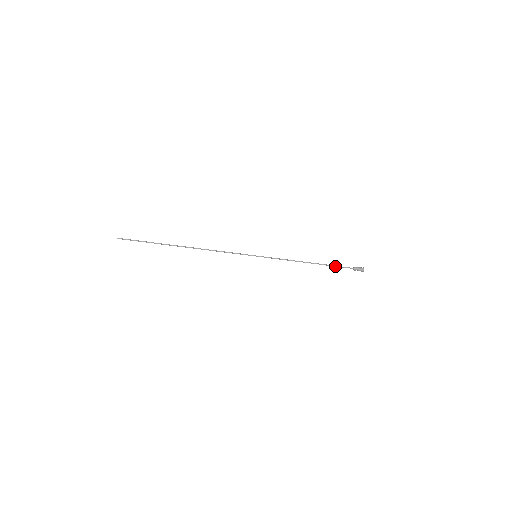
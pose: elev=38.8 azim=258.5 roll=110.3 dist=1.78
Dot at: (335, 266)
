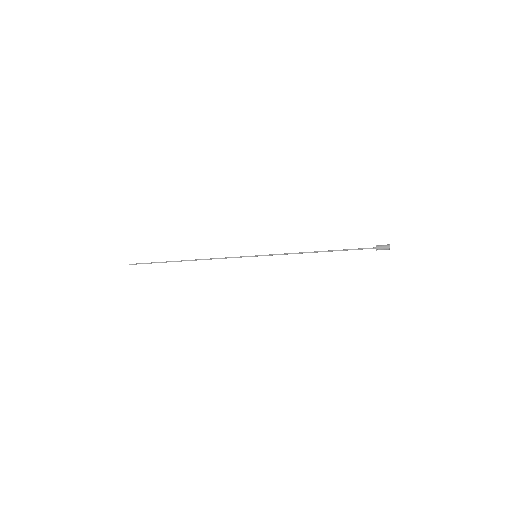
Dot at: occluded
